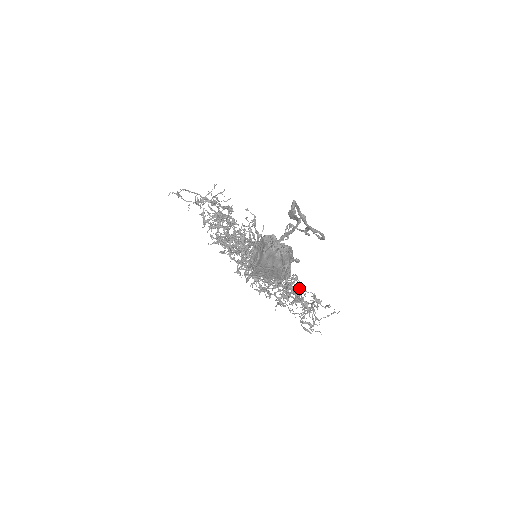
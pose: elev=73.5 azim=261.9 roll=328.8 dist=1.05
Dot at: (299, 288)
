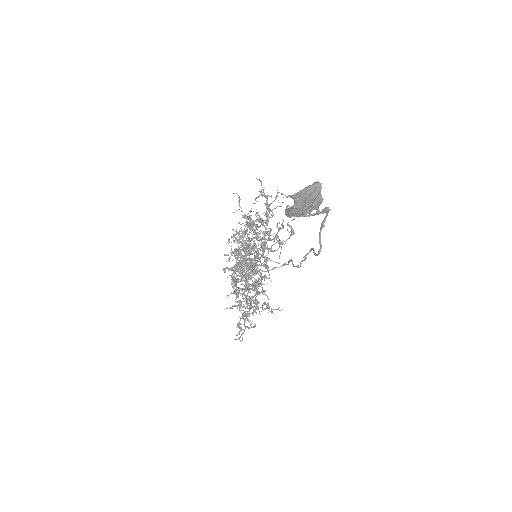
Dot at: occluded
